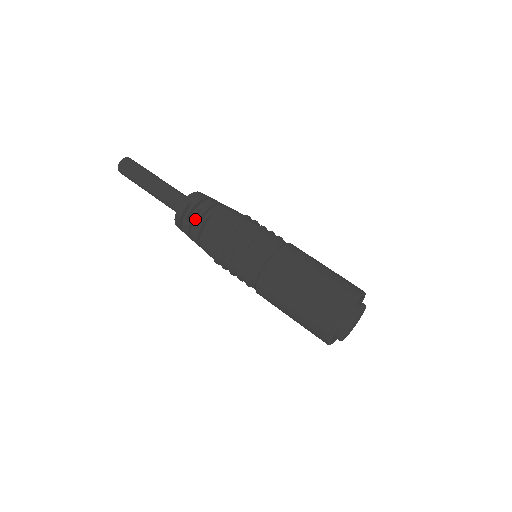
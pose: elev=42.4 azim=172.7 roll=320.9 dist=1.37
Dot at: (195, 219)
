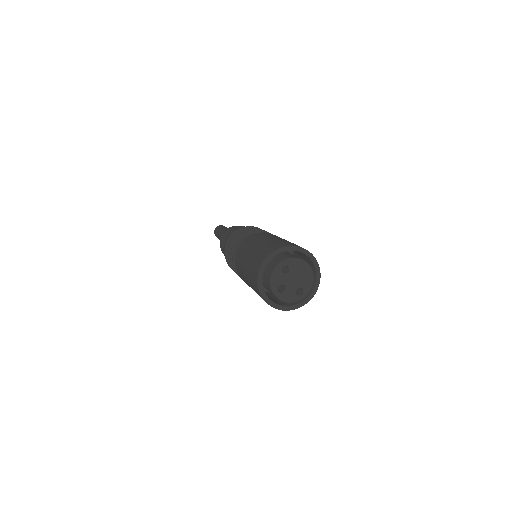
Dot at: (244, 226)
